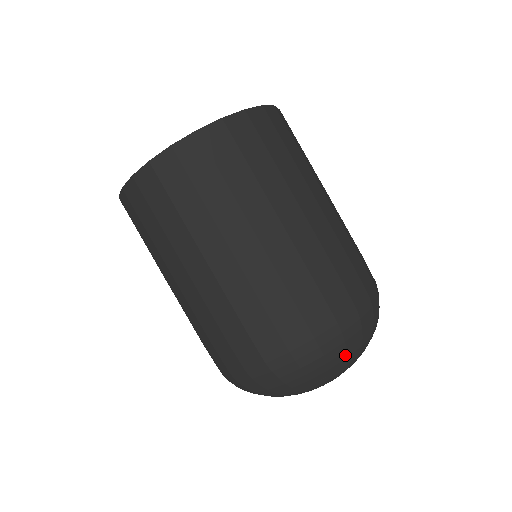
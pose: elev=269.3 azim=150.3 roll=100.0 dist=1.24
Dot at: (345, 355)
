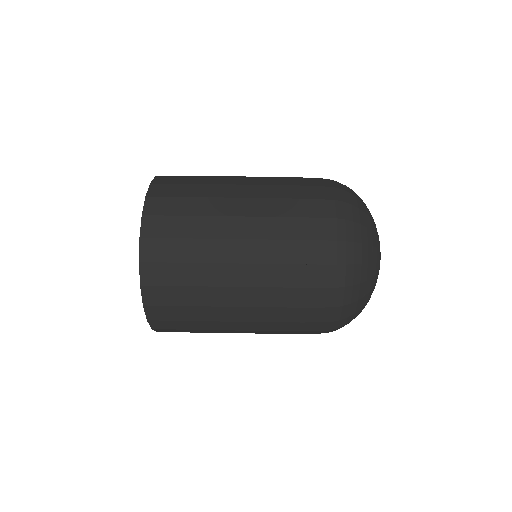
Dot at: (362, 212)
